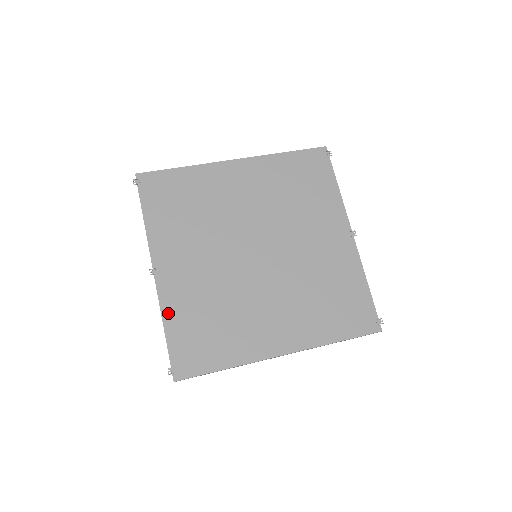
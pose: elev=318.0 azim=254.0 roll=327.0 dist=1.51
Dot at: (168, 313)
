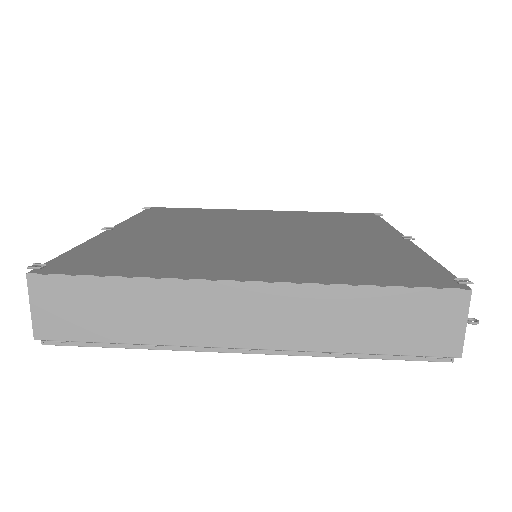
Dot at: (92, 243)
